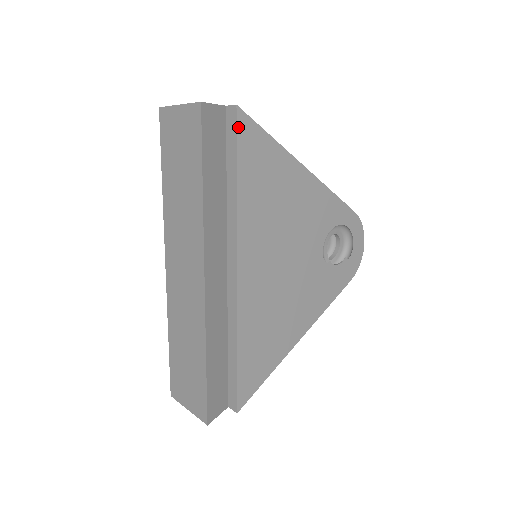
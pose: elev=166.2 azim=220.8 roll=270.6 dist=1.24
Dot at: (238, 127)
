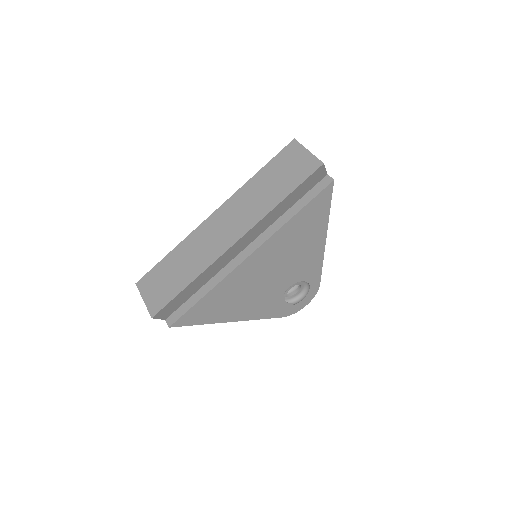
Dot at: (324, 190)
